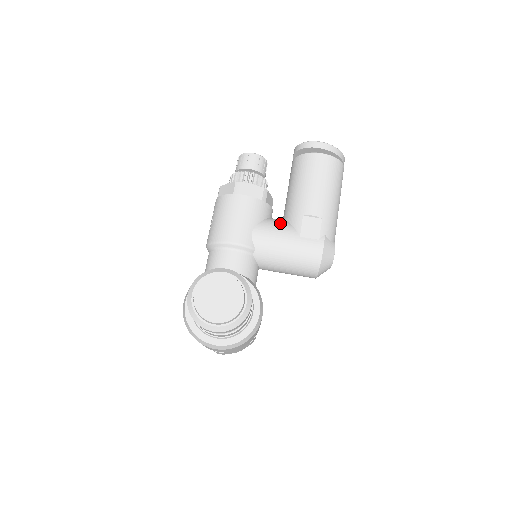
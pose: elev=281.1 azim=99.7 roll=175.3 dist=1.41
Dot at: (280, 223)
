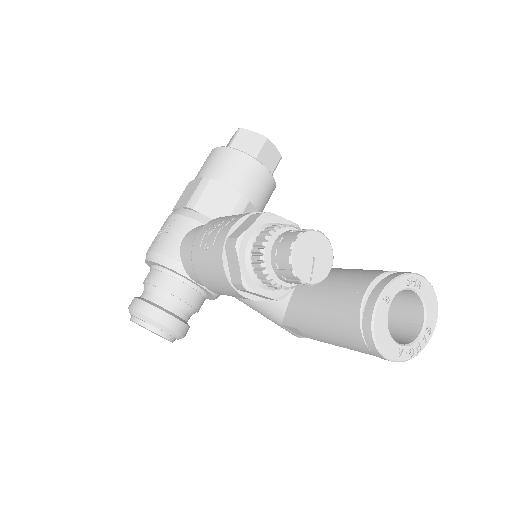
Dot at: (274, 308)
